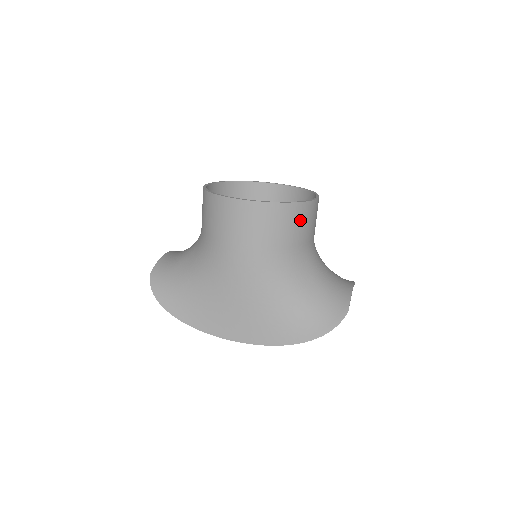
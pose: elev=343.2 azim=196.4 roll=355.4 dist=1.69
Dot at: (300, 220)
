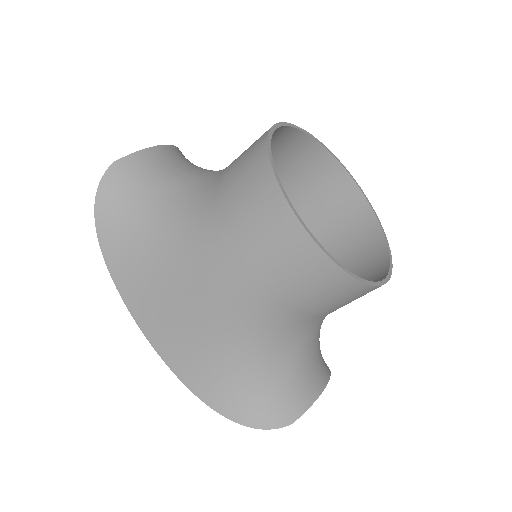
Dot at: (342, 297)
